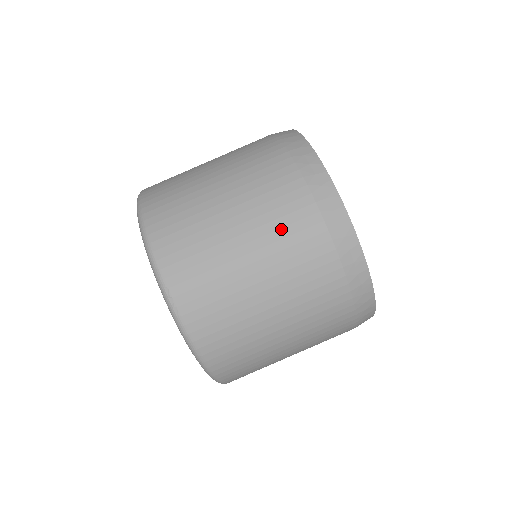
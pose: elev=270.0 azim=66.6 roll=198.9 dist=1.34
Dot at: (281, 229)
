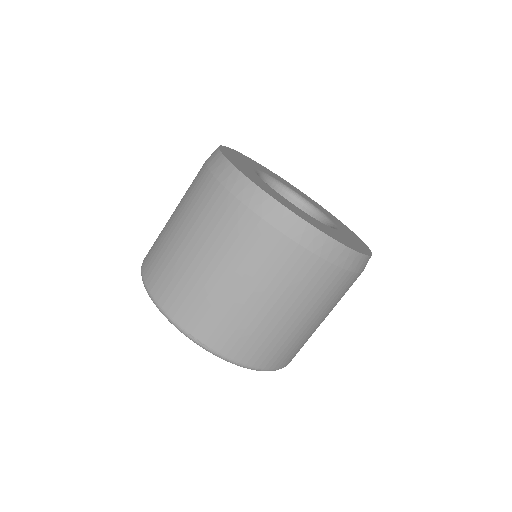
Dot at: (241, 248)
